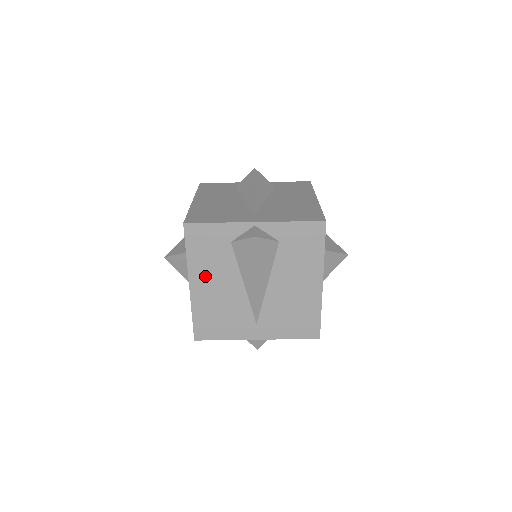
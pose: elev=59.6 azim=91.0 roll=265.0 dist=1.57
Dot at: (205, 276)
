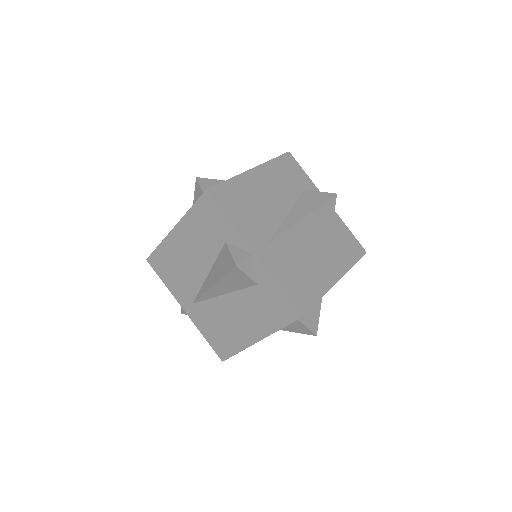
Dot at: (269, 179)
